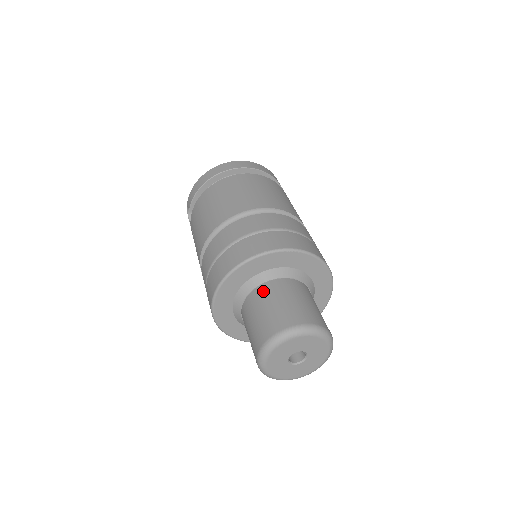
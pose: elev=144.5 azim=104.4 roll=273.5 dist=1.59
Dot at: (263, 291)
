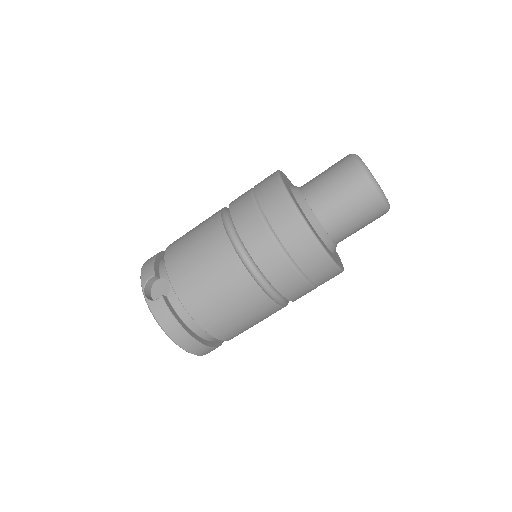
Dot at: (307, 182)
